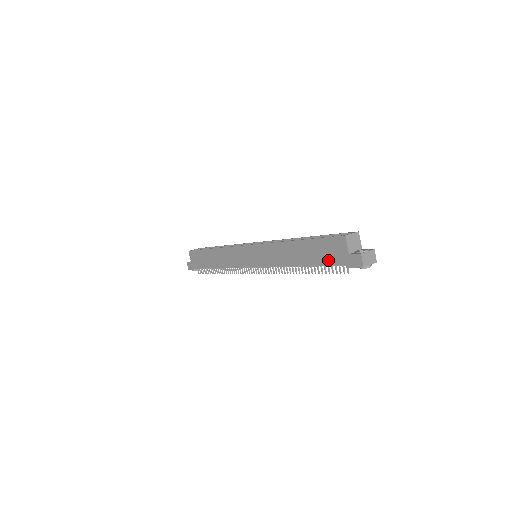
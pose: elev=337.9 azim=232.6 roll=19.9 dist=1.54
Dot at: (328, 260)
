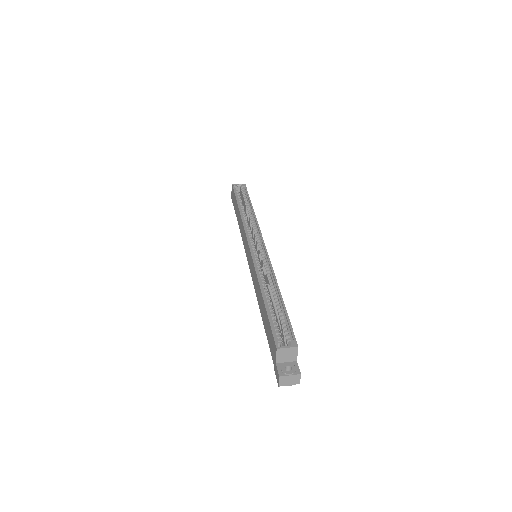
Dot at: (269, 344)
